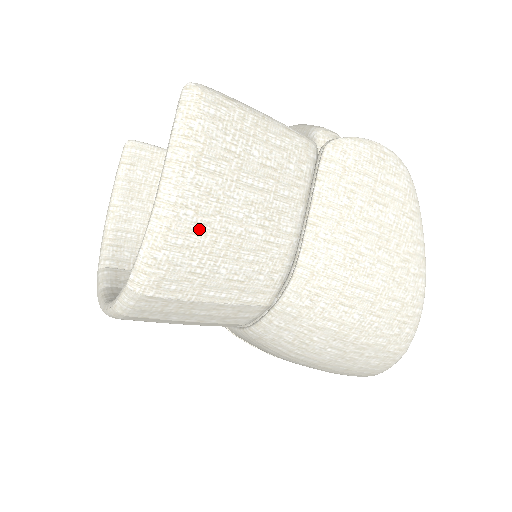
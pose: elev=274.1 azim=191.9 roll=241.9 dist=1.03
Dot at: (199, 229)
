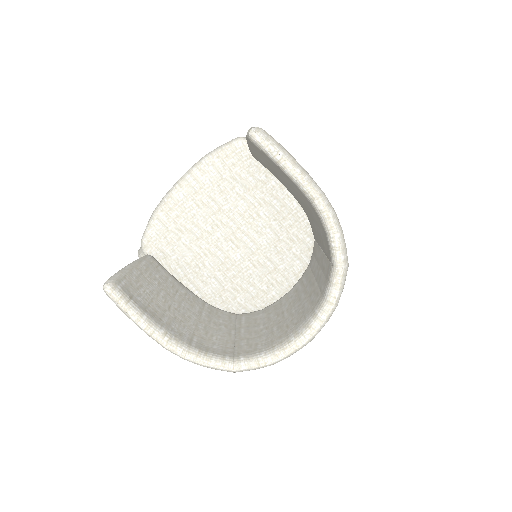
Dot at: occluded
